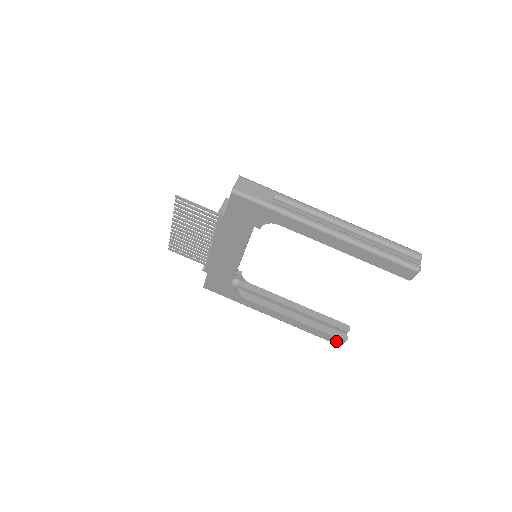
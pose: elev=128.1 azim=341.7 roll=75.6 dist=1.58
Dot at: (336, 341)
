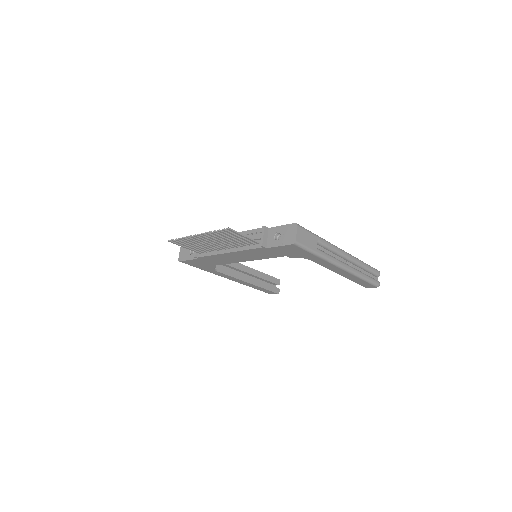
Dot at: (270, 293)
